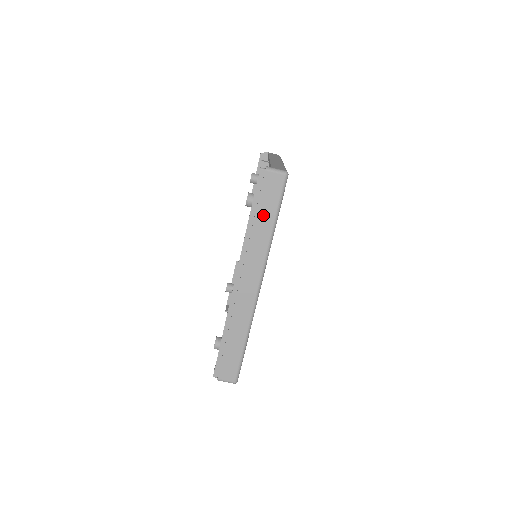
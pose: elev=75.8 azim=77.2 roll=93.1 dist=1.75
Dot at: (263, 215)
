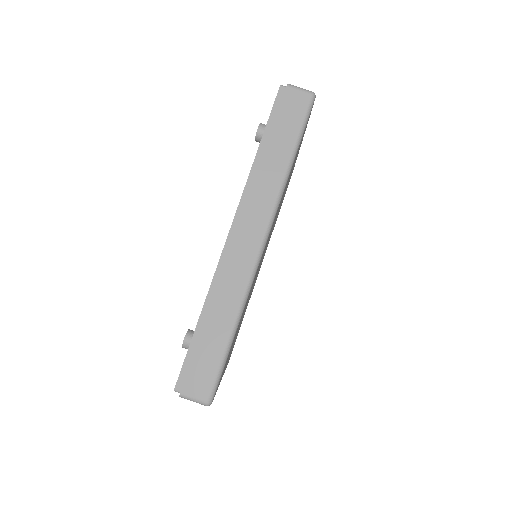
Dot at: (278, 142)
